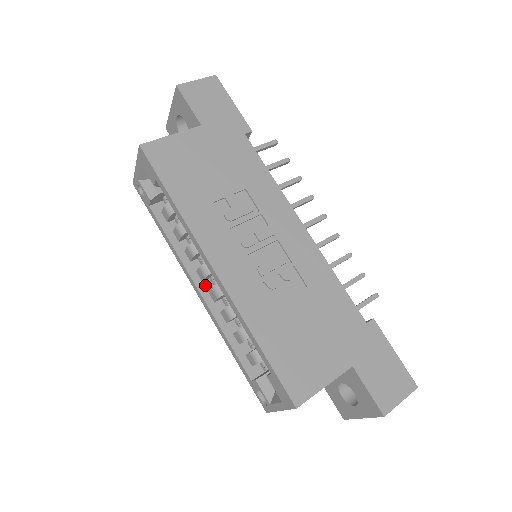
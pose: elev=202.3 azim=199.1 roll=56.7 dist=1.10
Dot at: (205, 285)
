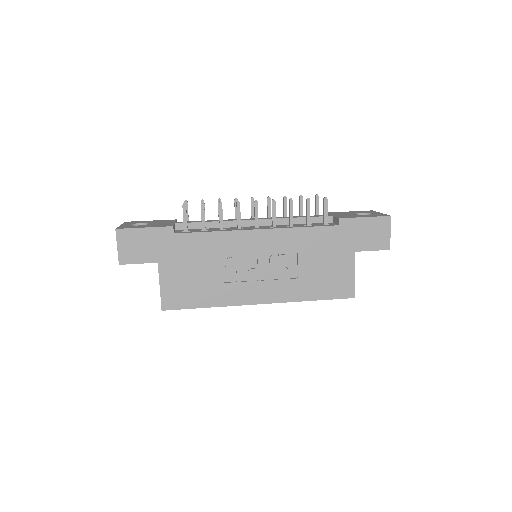
Dot at: occluded
